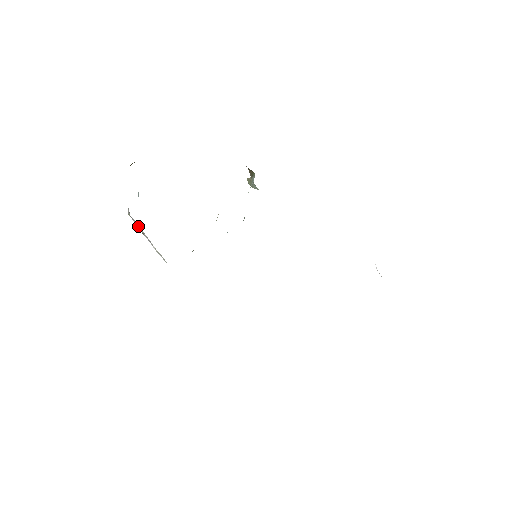
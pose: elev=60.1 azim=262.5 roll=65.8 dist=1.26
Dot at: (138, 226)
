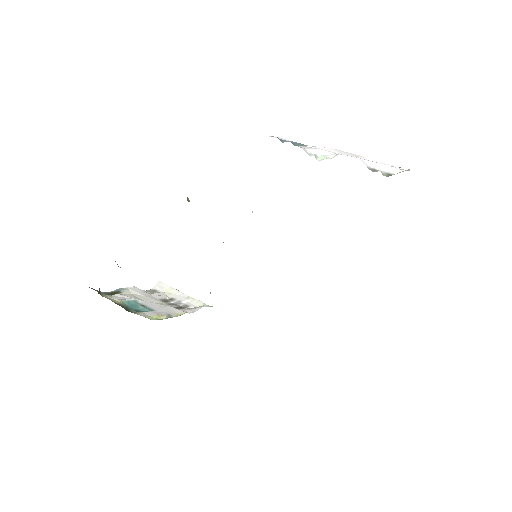
Dot at: (165, 289)
